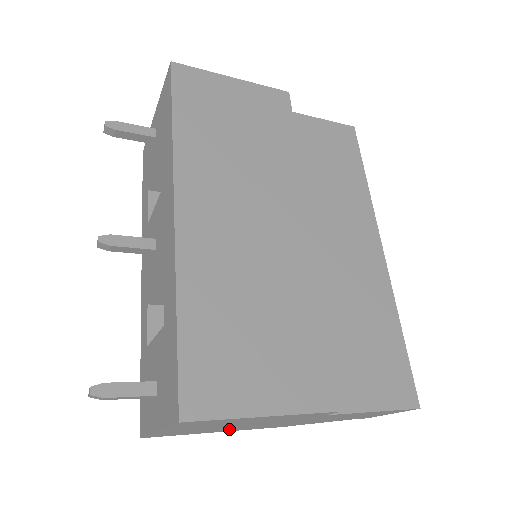
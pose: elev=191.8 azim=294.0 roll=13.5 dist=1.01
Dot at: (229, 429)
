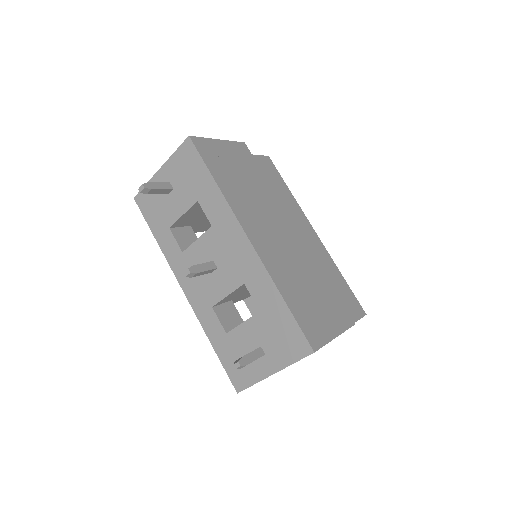
Dot at: occluded
